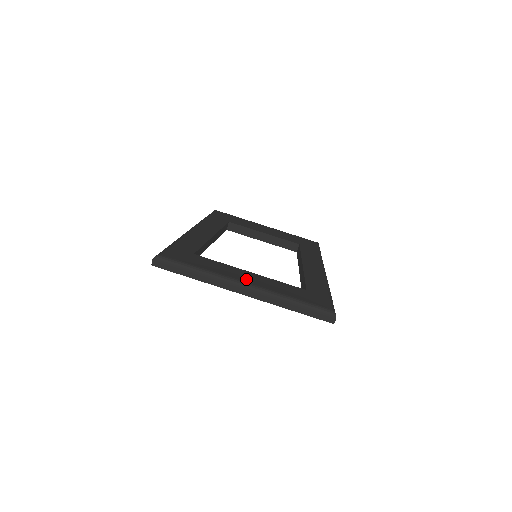
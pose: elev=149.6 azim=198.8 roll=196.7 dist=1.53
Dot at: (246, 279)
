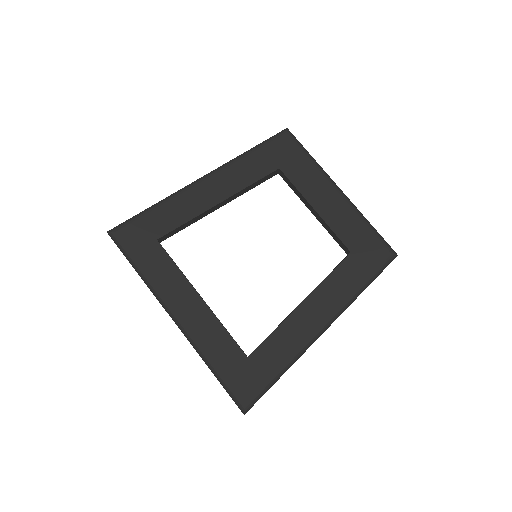
Dot at: (182, 310)
